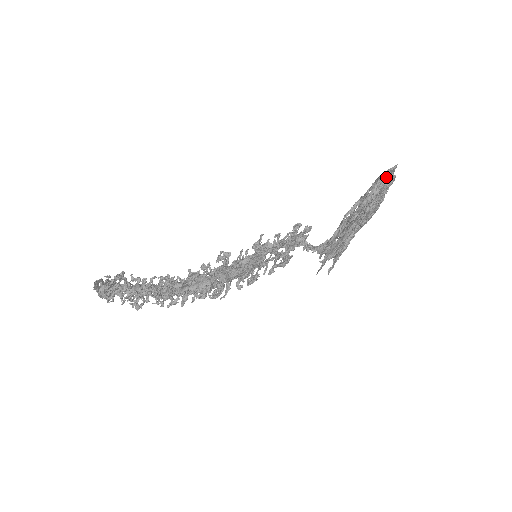
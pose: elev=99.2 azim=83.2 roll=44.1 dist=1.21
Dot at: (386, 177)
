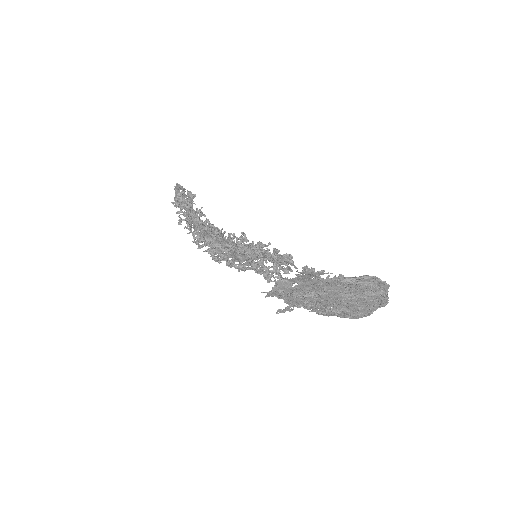
Dot at: (367, 278)
